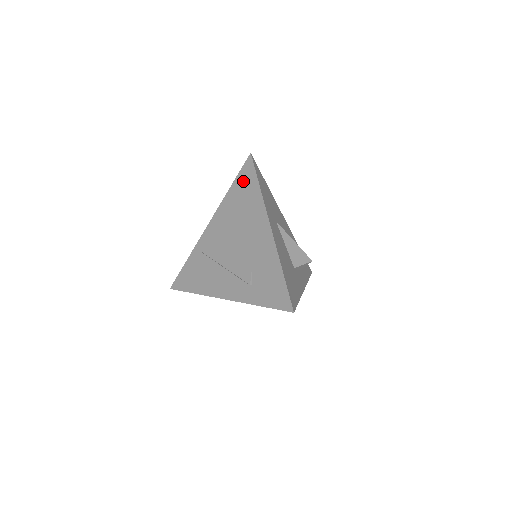
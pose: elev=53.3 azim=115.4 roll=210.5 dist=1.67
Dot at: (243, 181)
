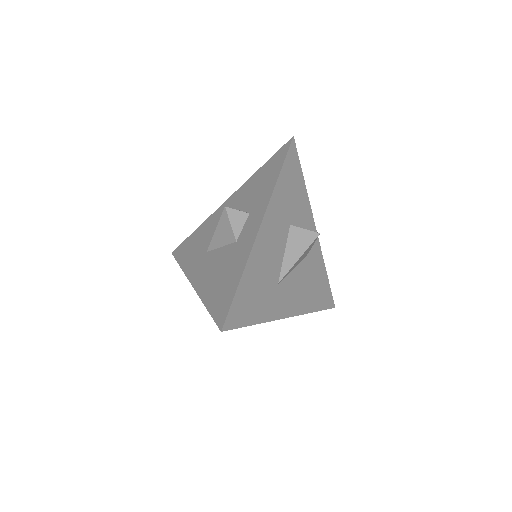
Dot at: occluded
